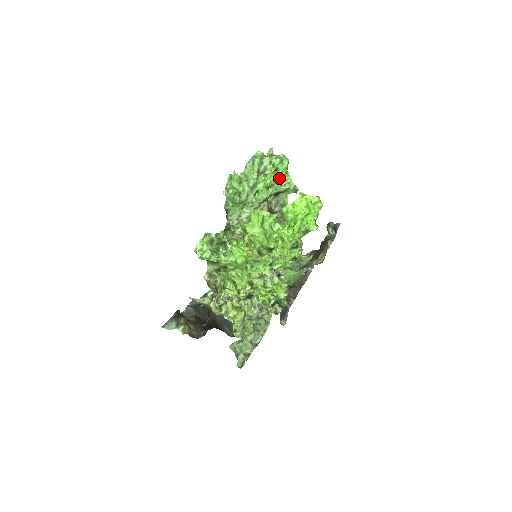
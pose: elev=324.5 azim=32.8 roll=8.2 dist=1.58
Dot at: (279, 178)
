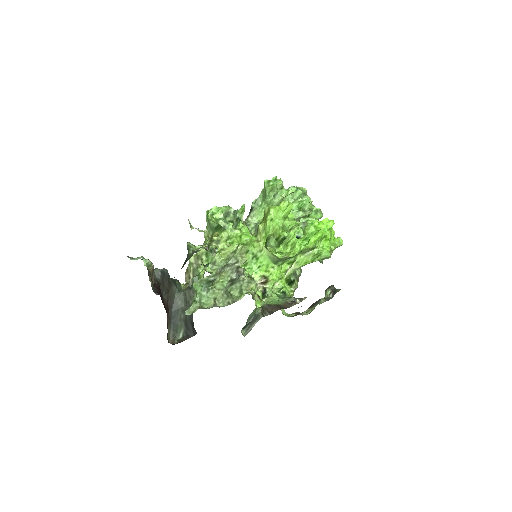
Dot at: occluded
